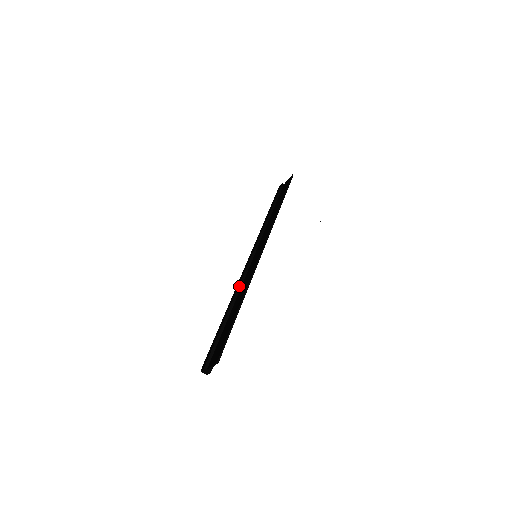
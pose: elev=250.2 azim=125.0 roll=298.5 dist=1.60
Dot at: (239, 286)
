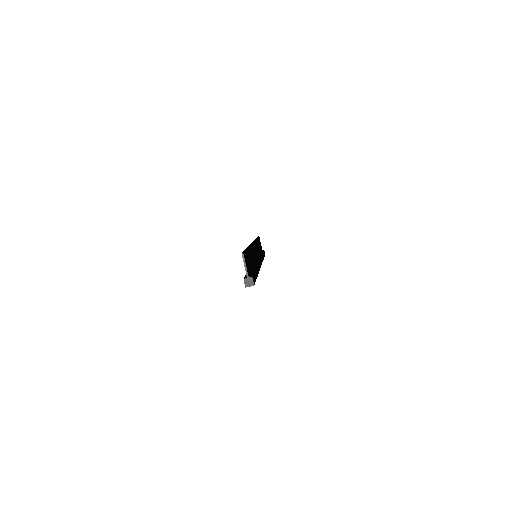
Dot at: occluded
